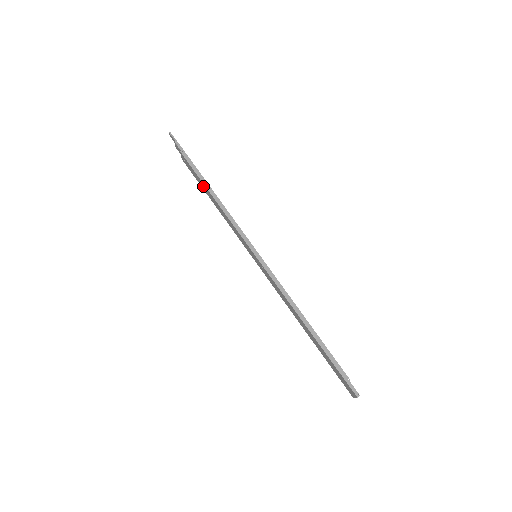
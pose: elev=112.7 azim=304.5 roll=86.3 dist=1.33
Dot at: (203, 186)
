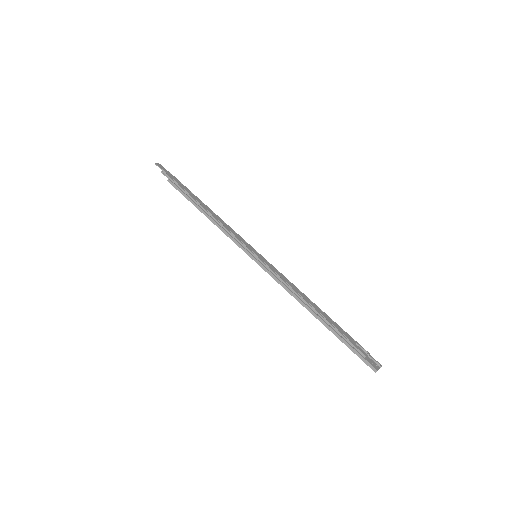
Dot at: occluded
